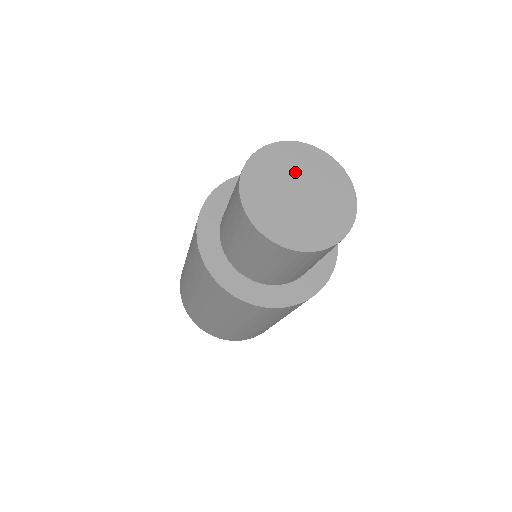
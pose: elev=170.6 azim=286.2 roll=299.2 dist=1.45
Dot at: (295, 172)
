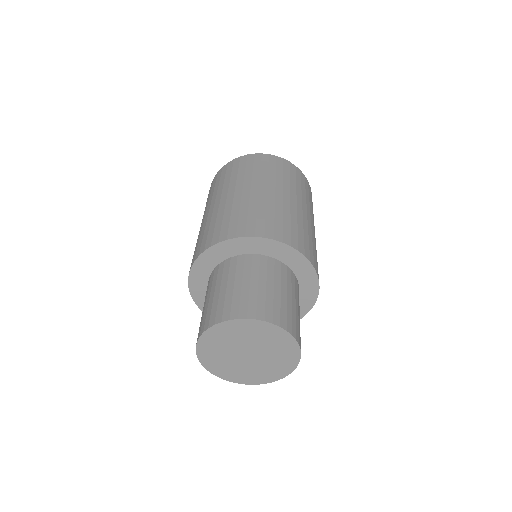
Dot at: (247, 341)
